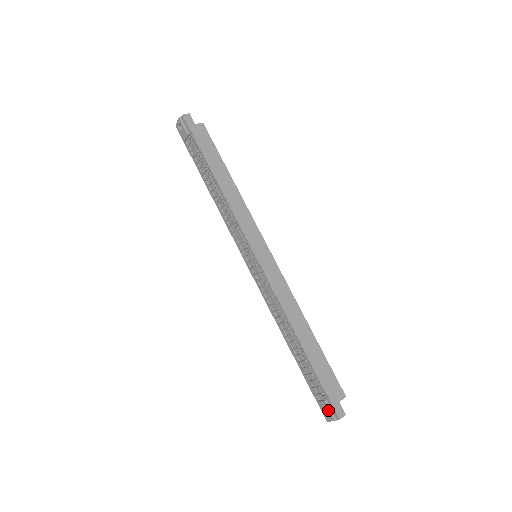
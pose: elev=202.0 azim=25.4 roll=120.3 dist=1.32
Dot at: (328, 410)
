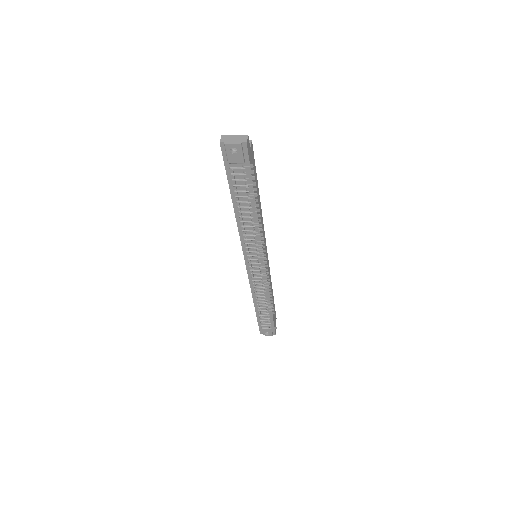
Dot at: (270, 332)
